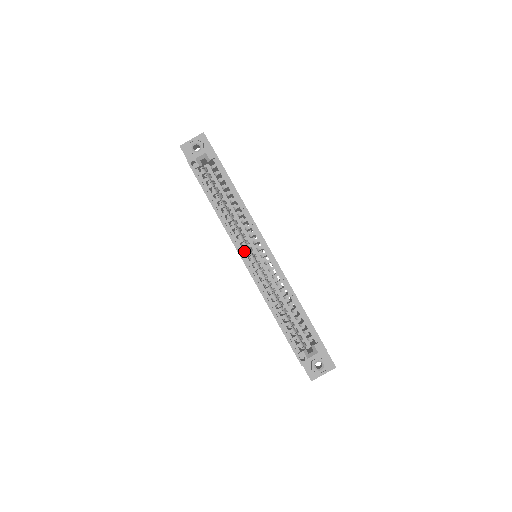
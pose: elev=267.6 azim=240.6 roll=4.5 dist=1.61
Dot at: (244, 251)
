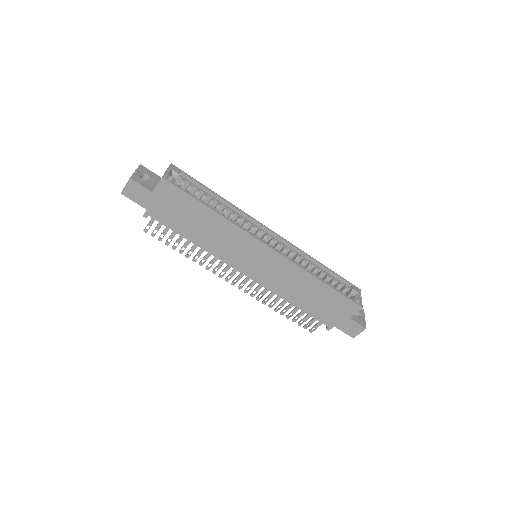
Dot at: occluded
